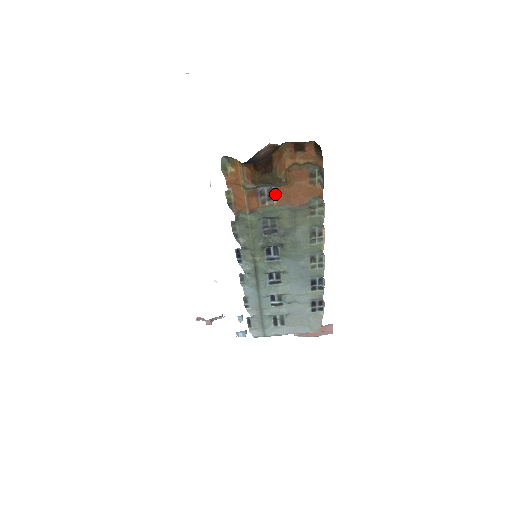
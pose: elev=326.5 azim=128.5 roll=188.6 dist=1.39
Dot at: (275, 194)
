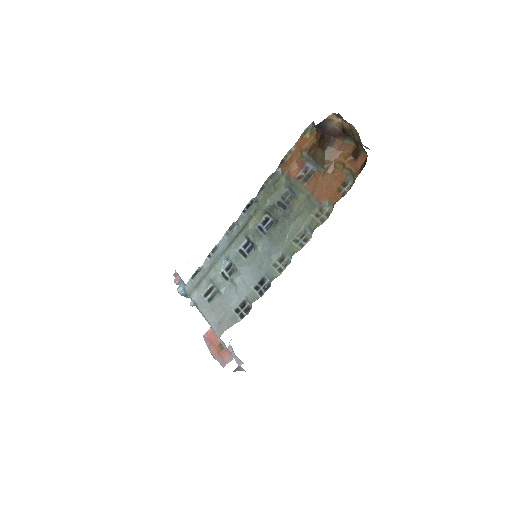
Dot at: (312, 177)
